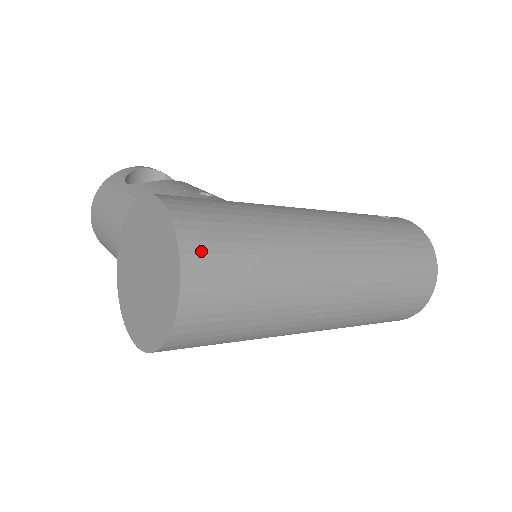
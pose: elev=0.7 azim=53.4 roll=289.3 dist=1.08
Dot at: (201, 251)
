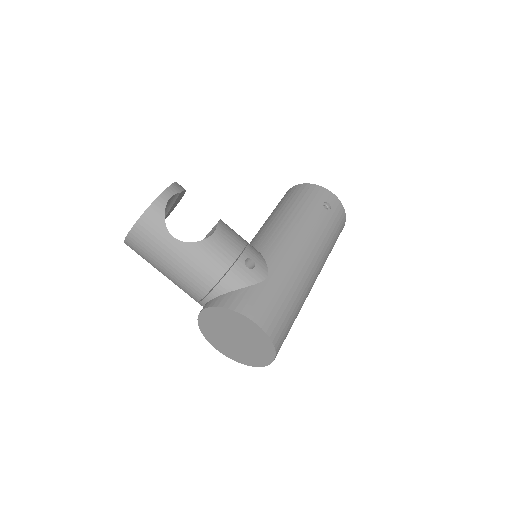
Dot at: (281, 344)
